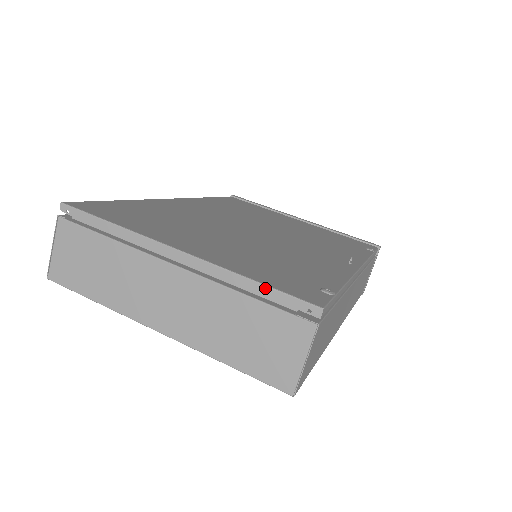
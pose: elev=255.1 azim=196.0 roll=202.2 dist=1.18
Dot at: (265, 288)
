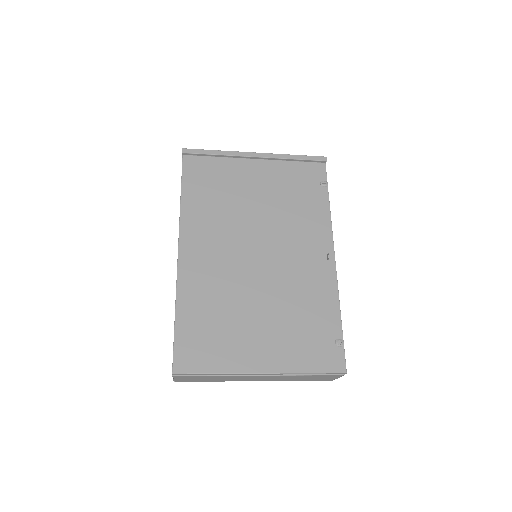
Dot at: occluded
